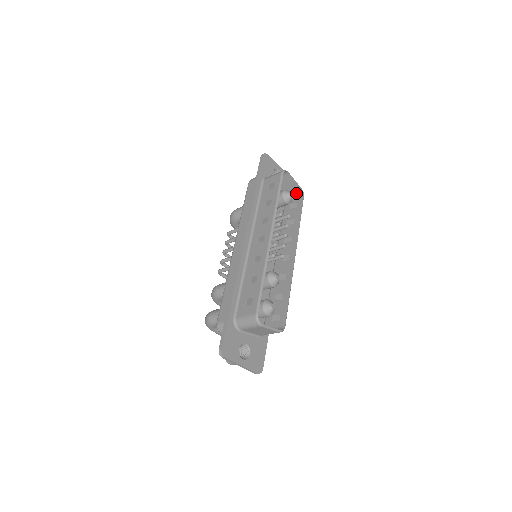
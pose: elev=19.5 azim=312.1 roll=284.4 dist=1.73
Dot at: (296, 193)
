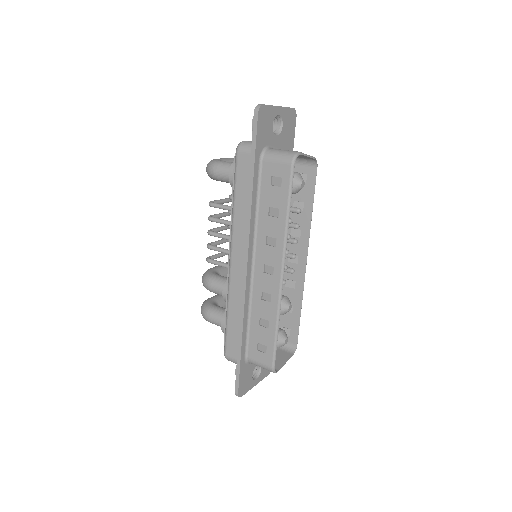
Dot at: (306, 159)
